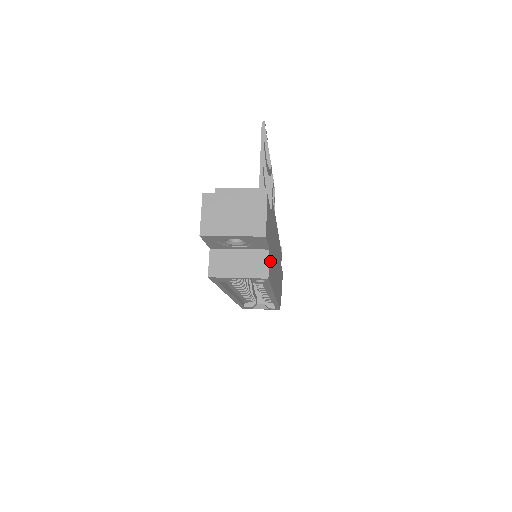
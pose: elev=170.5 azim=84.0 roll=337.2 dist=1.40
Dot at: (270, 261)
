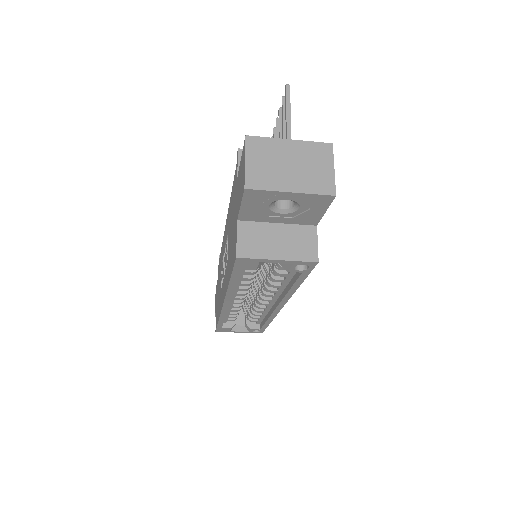
Dot at: occluded
